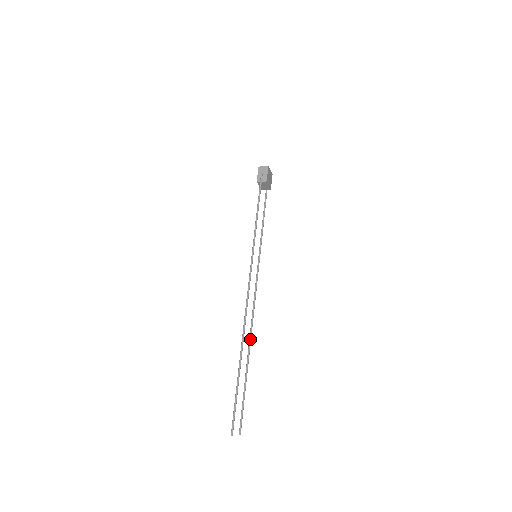
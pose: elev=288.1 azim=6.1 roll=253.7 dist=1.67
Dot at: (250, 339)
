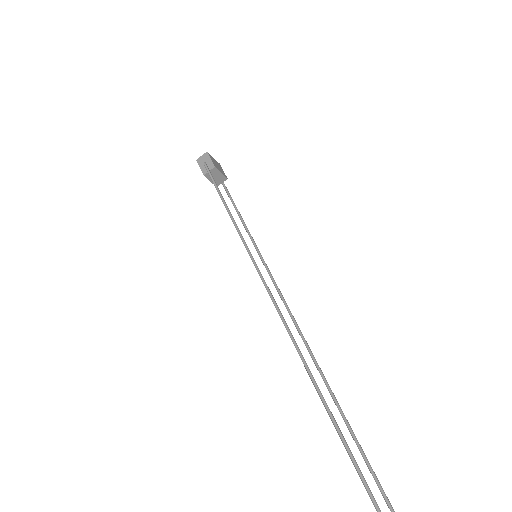
Dot at: (318, 369)
